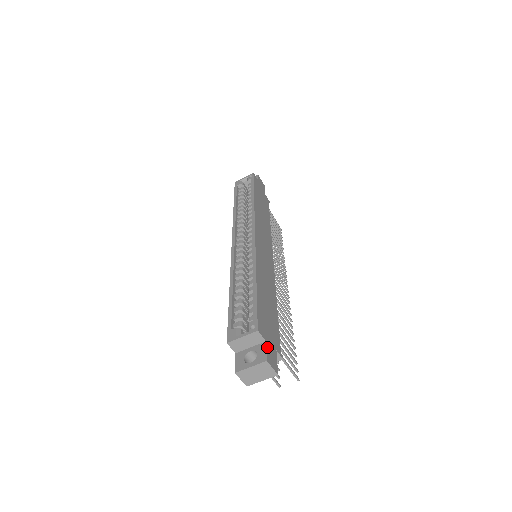
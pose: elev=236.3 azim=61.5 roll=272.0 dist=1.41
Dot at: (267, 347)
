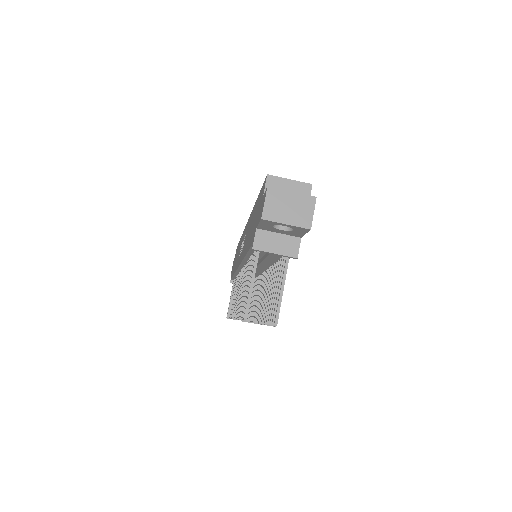
Dot at: occluded
